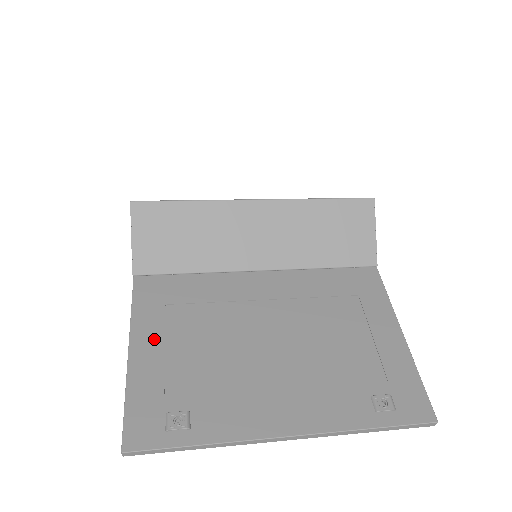
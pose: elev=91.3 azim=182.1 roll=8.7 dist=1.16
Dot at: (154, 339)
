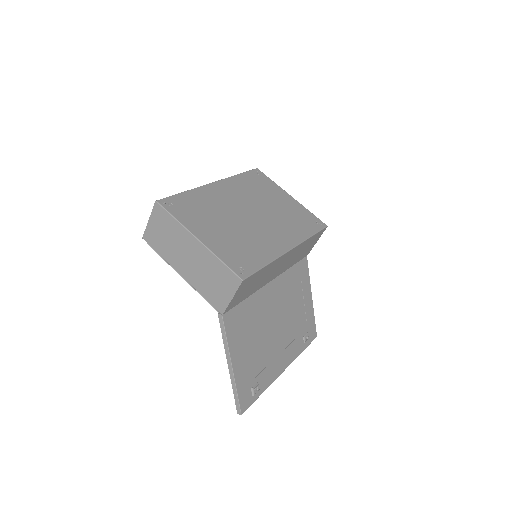
Dot at: (240, 353)
